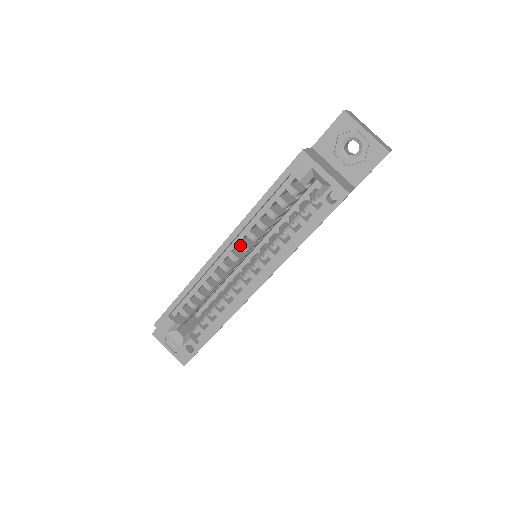
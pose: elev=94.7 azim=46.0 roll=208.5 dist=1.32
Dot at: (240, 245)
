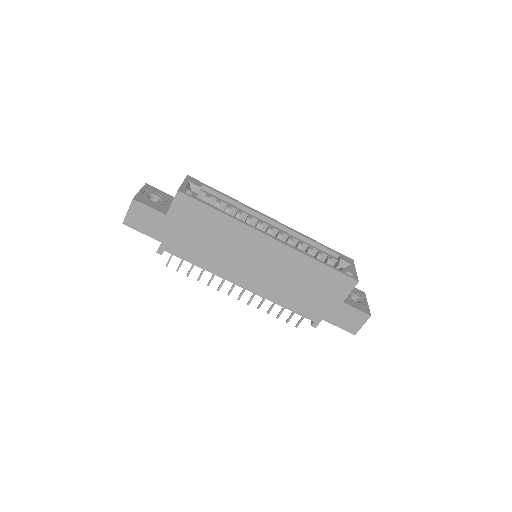
Dot at: (281, 232)
